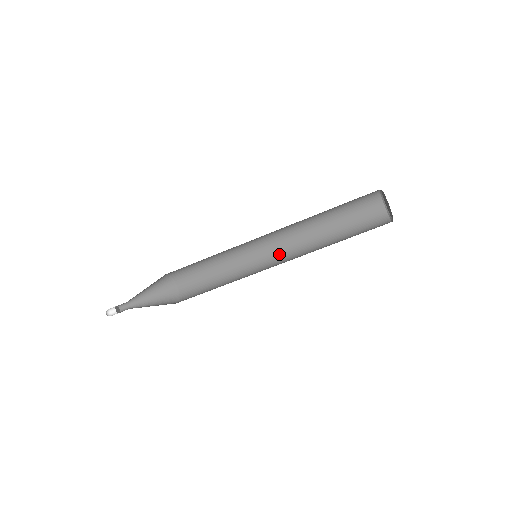
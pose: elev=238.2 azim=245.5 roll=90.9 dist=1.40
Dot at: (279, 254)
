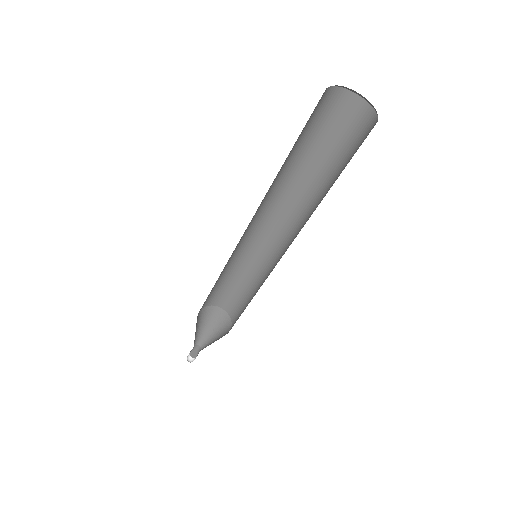
Dot at: (284, 236)
